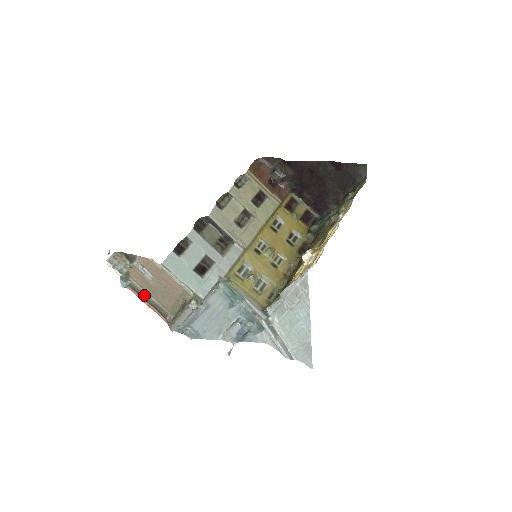
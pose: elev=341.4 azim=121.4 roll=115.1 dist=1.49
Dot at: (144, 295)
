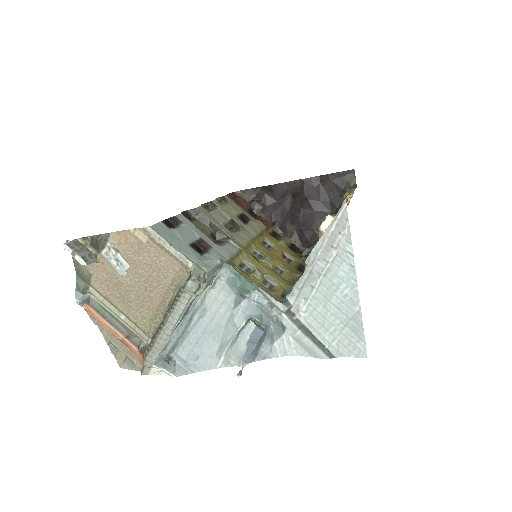
Dot at: (108, 314)
